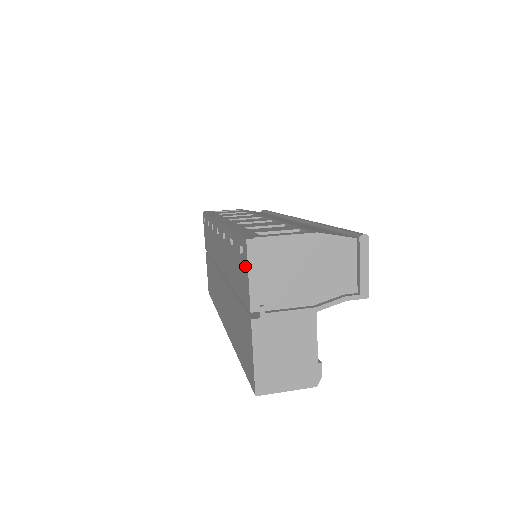
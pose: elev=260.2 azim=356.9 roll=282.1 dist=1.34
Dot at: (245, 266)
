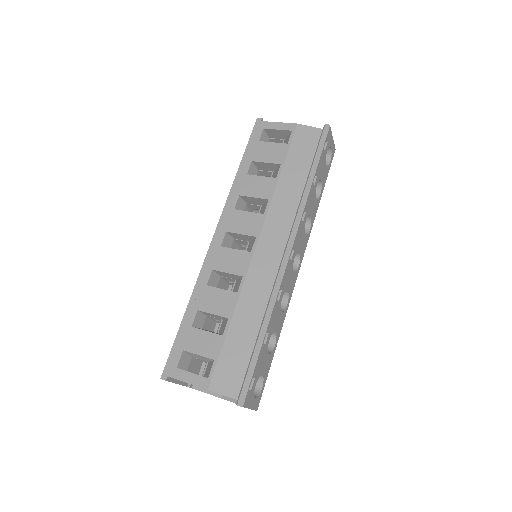
Dot at: occluded
